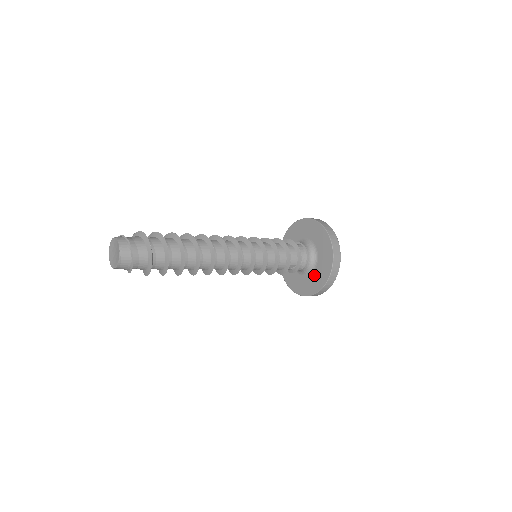
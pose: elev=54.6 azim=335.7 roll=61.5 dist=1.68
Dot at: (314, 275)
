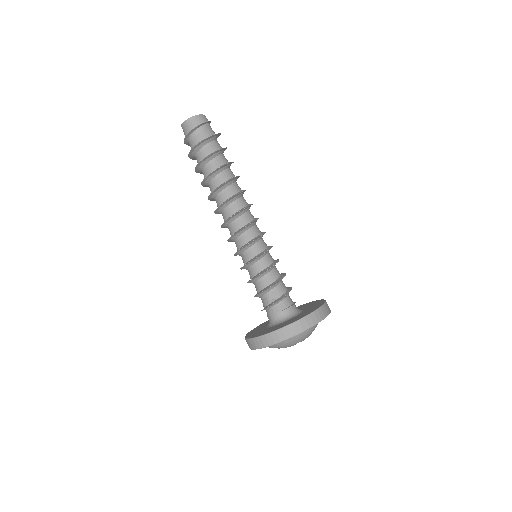
Dot at: (286, 322)
